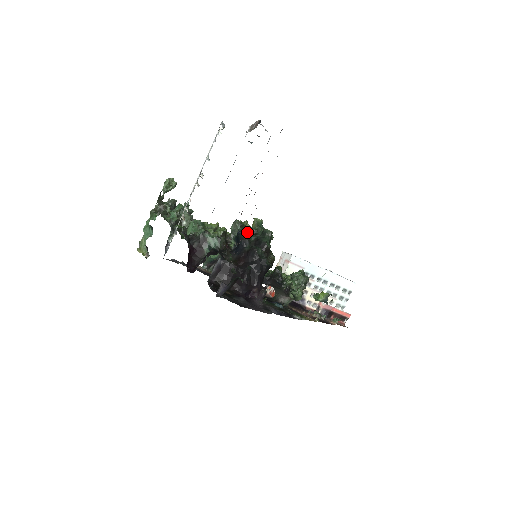
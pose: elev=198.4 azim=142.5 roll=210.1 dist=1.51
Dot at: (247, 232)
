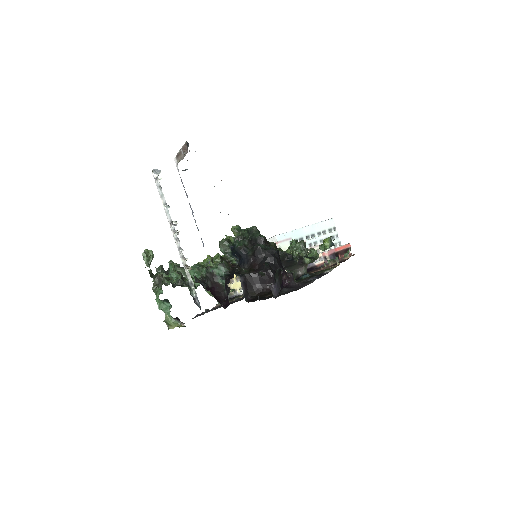
Dot at: (237, 242)
